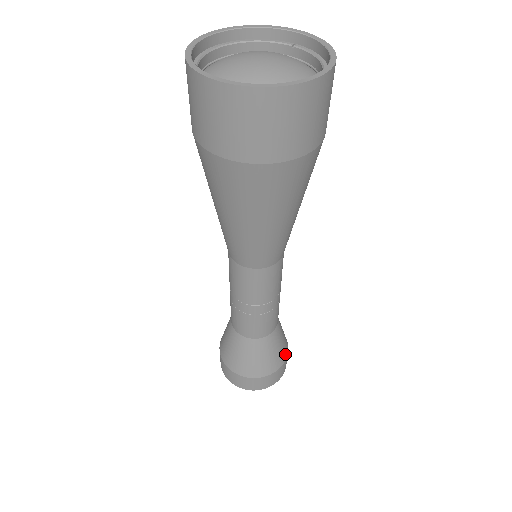
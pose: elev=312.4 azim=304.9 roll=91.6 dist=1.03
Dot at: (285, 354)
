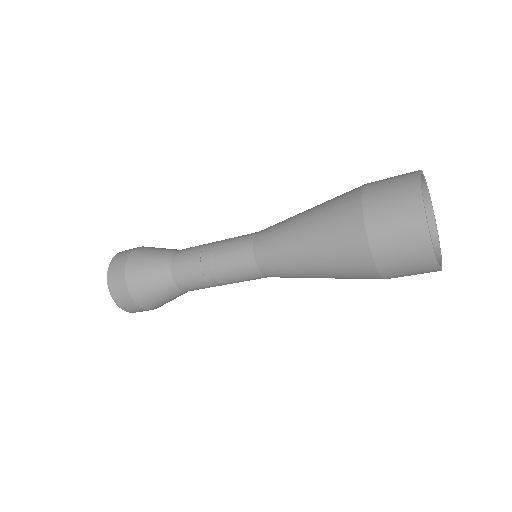
Dot at: (157, 307)
